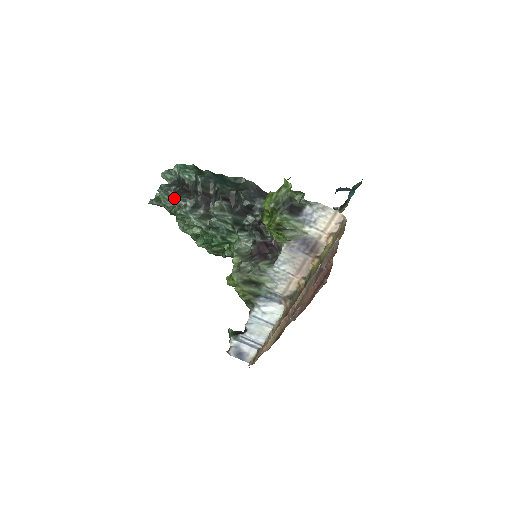
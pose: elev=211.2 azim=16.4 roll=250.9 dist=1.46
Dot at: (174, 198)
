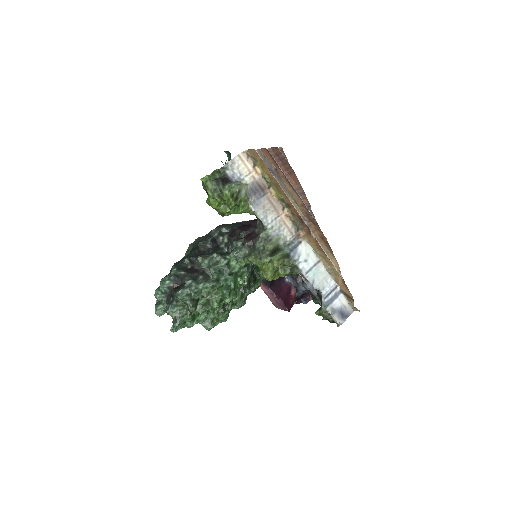
Dot at: (180, 294)
